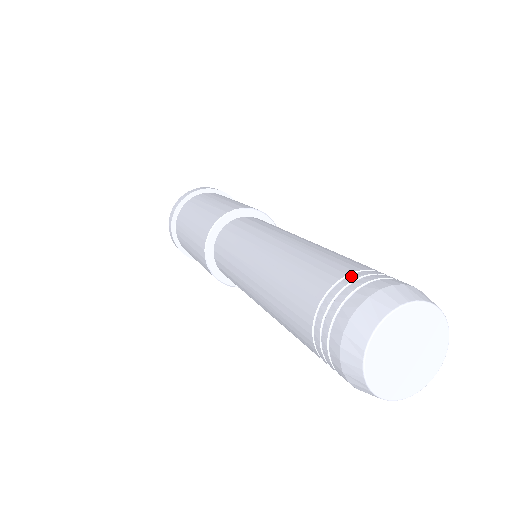
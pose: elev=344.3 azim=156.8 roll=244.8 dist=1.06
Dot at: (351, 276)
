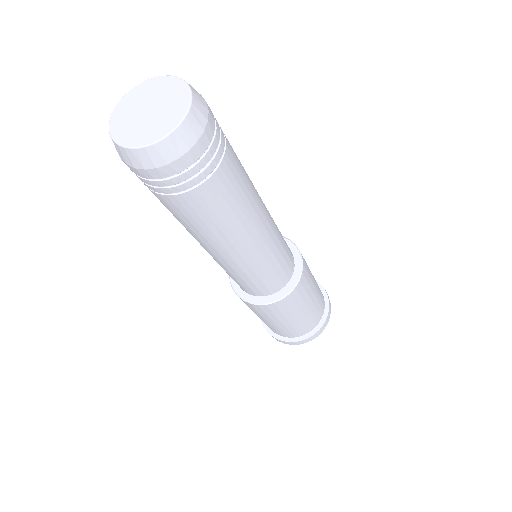
Dot at: occluded
